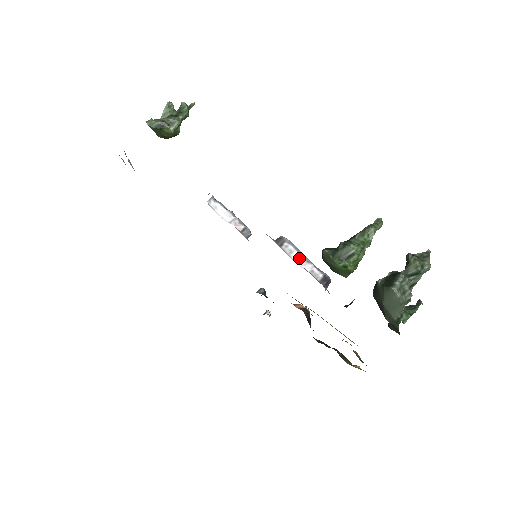
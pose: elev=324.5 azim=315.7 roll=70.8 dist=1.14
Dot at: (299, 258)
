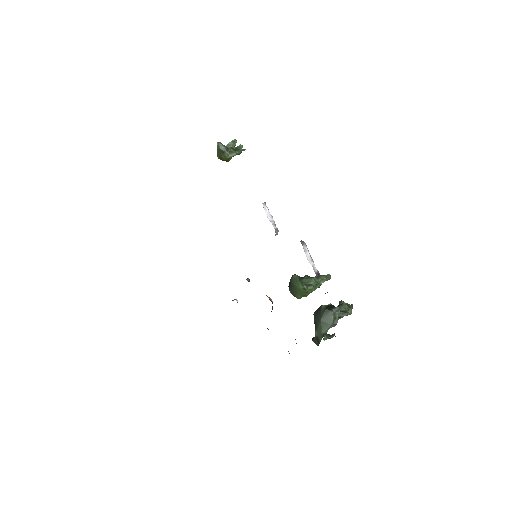
Dot at: (309, 256)
